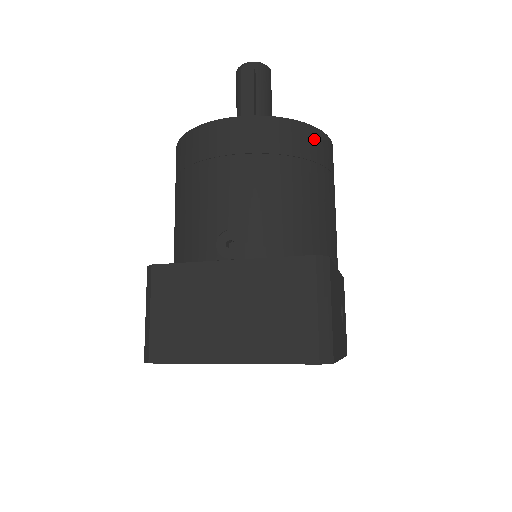
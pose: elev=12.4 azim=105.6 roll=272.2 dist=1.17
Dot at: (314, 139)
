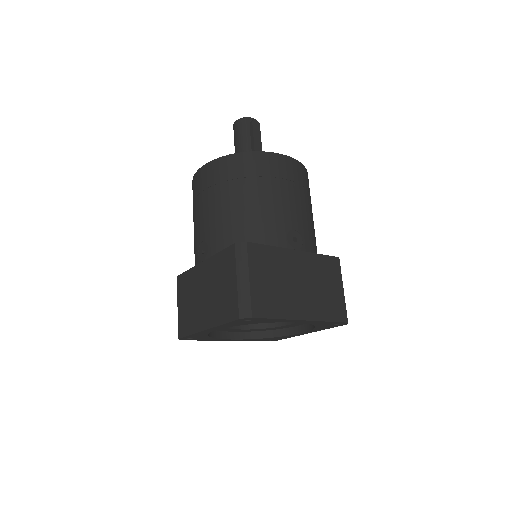
Dot at: occluded
